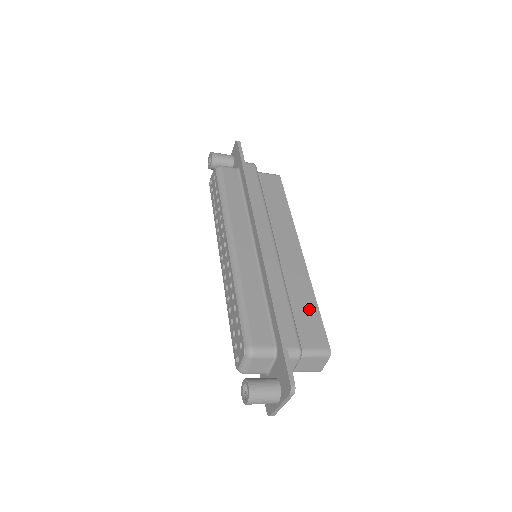
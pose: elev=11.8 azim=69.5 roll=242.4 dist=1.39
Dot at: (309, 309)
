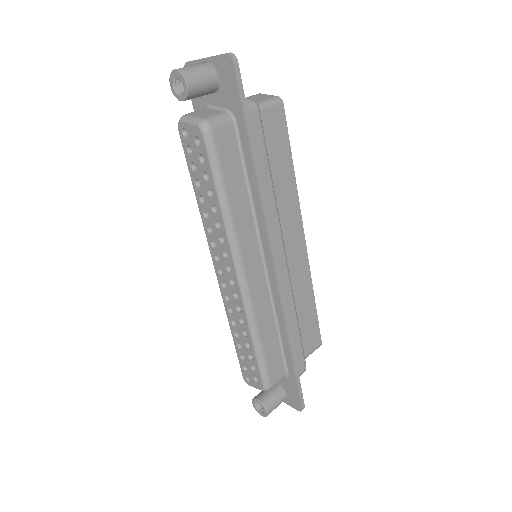
Dot at: (309, 314)
